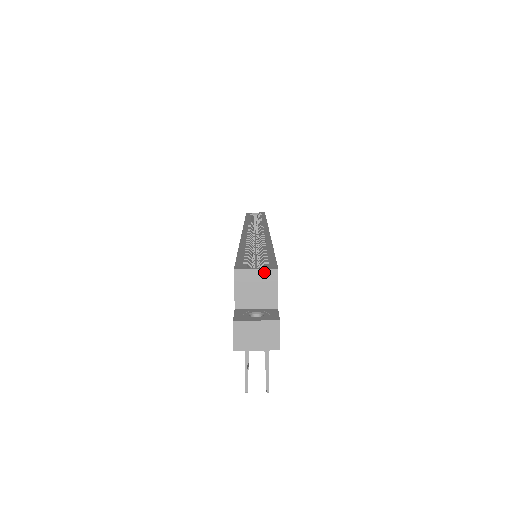
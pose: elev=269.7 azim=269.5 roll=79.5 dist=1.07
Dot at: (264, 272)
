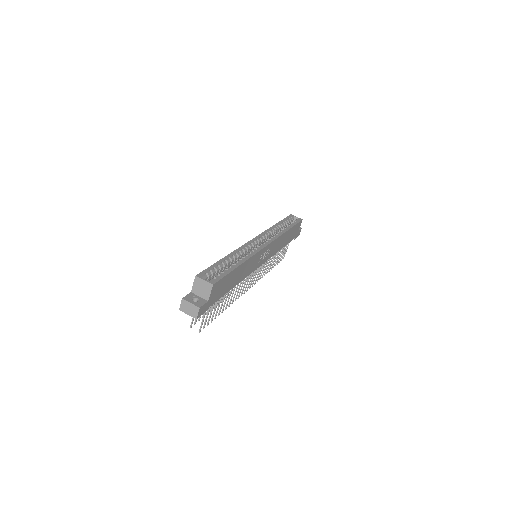
Dot at: (207, 283)
